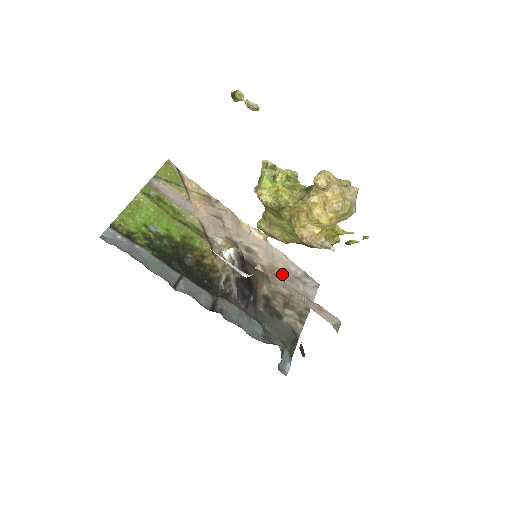
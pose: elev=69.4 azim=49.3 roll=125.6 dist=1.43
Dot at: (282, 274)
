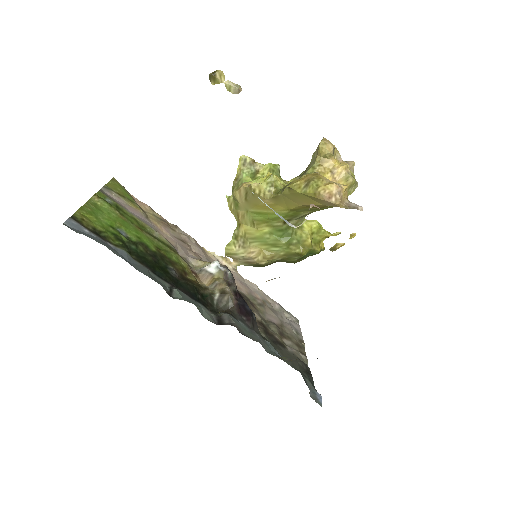
Dot at: (264, 304)
